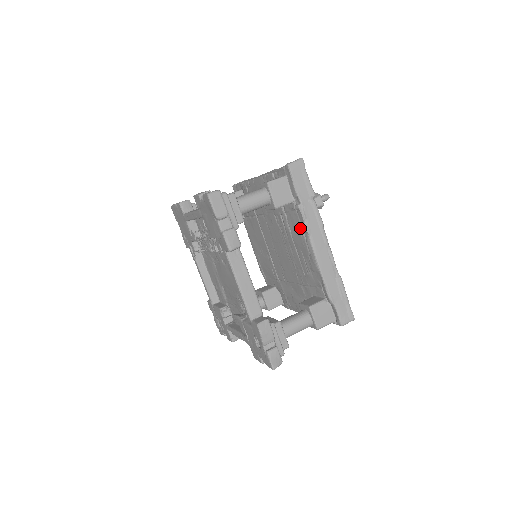
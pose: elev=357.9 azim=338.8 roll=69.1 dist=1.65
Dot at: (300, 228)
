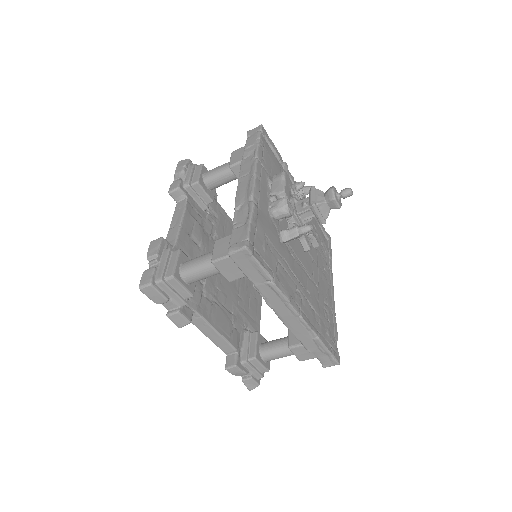
Dot at: occluded
